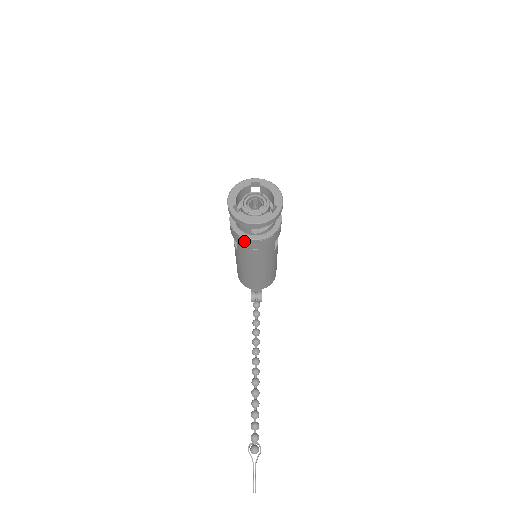
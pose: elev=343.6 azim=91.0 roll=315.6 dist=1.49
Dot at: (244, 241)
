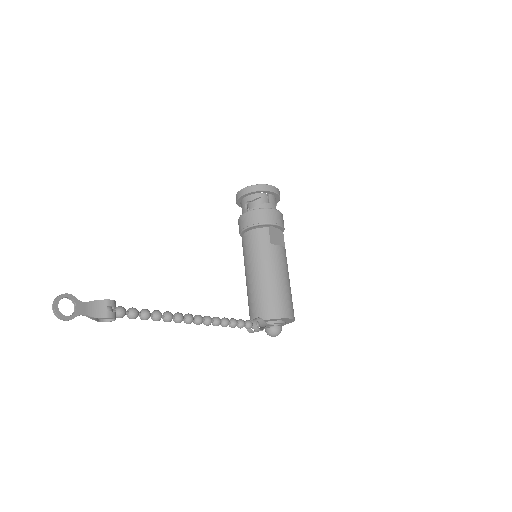
Dot at: (240, 220)
